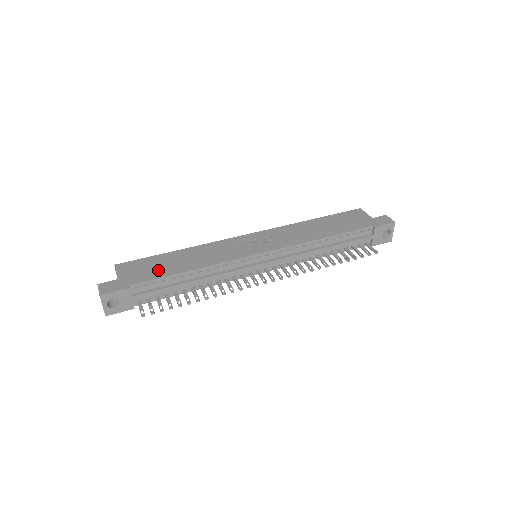
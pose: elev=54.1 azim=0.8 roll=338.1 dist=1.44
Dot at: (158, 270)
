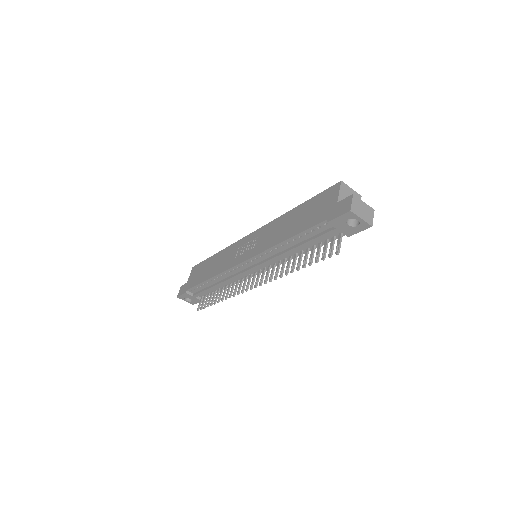
Dot at: (200, 276)
